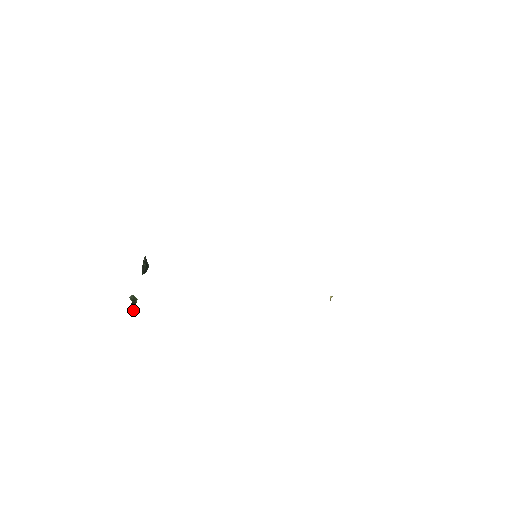
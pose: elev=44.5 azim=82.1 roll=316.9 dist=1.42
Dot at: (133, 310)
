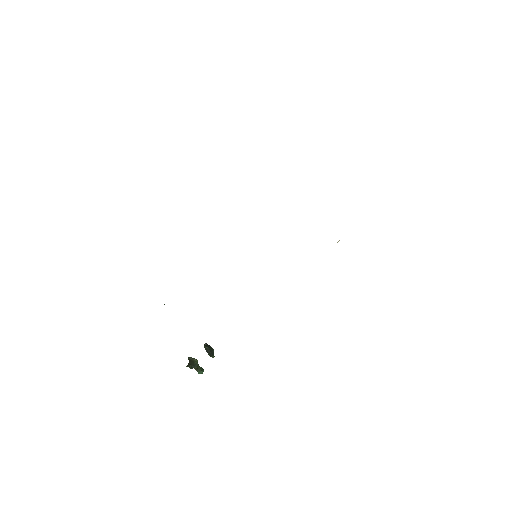
Dot at: (201, 373)
